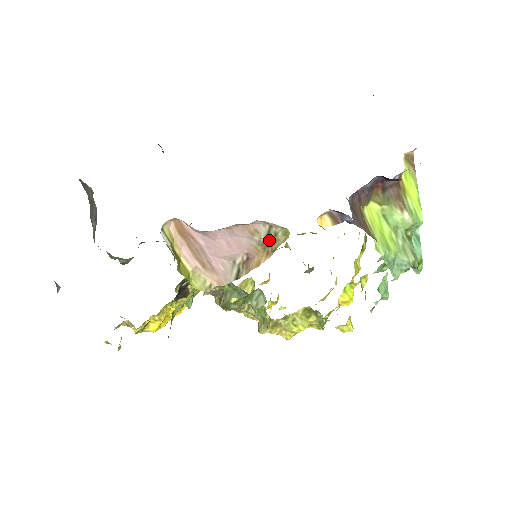
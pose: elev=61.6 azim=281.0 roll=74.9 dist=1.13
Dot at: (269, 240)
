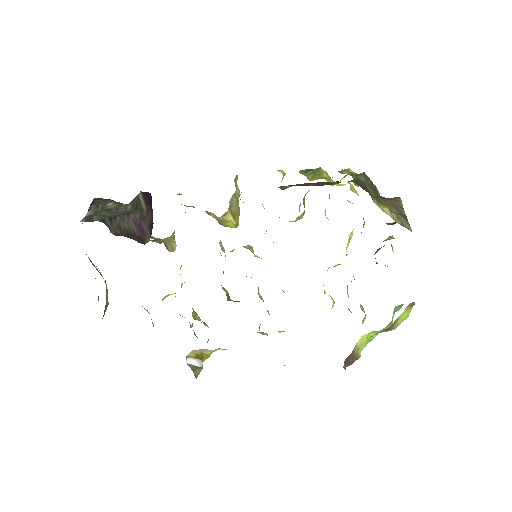
Dot at: occluded
